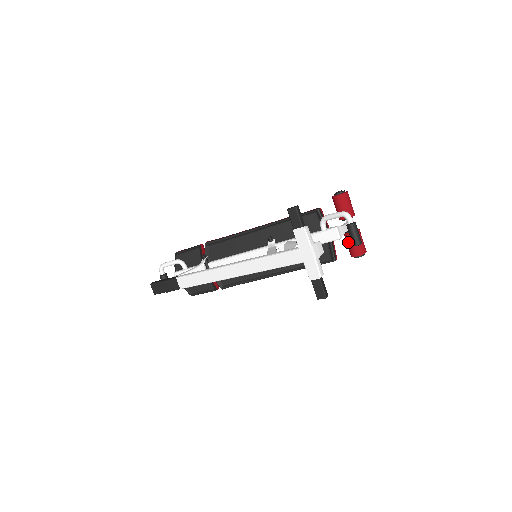
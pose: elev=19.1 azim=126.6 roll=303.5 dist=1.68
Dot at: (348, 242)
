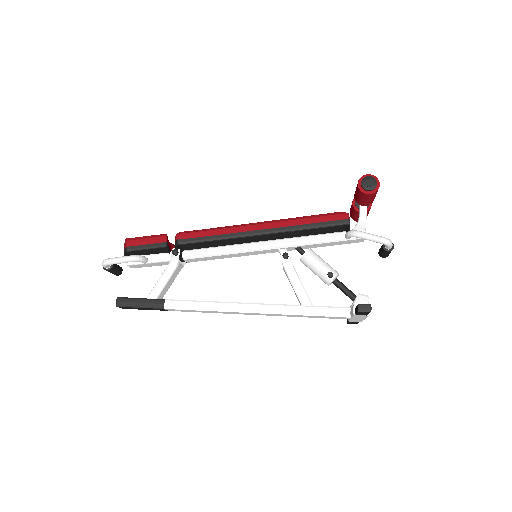
Dot at: (356, 215)
